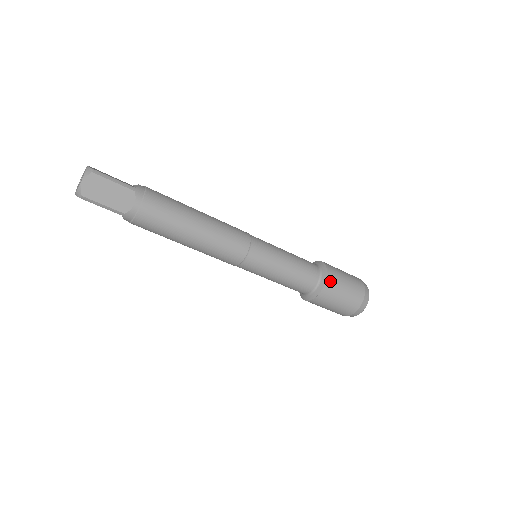
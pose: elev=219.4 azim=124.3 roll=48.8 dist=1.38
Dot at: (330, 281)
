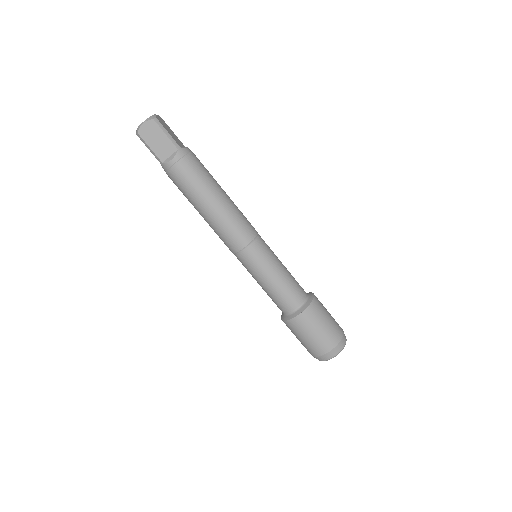
Dot at: (307, 314)
